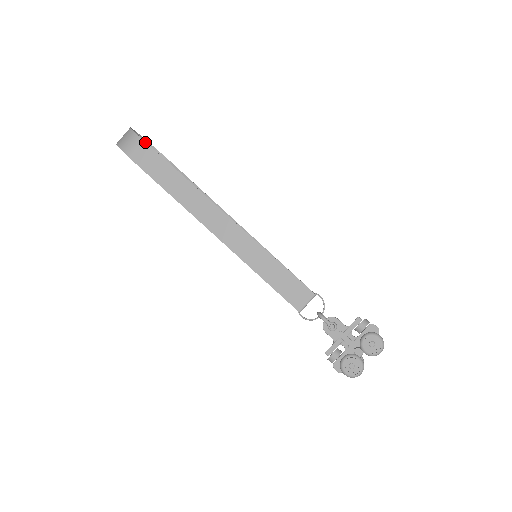
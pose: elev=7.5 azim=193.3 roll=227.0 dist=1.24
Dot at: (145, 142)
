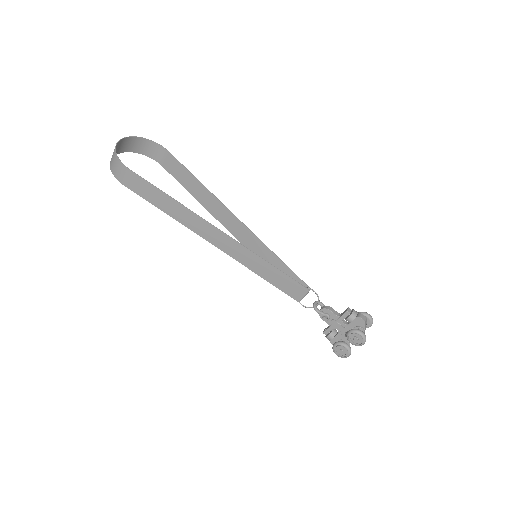
Dot at: (131, 171)
